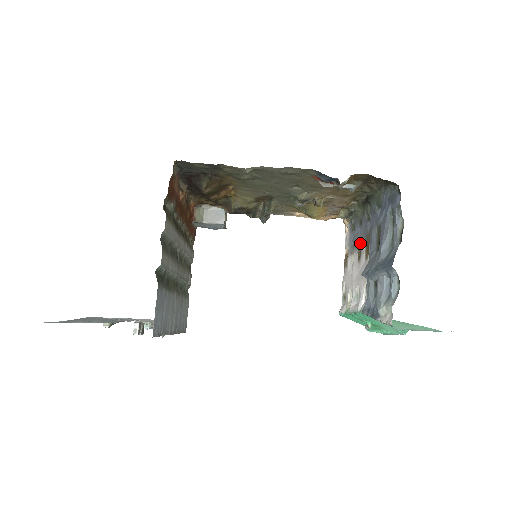
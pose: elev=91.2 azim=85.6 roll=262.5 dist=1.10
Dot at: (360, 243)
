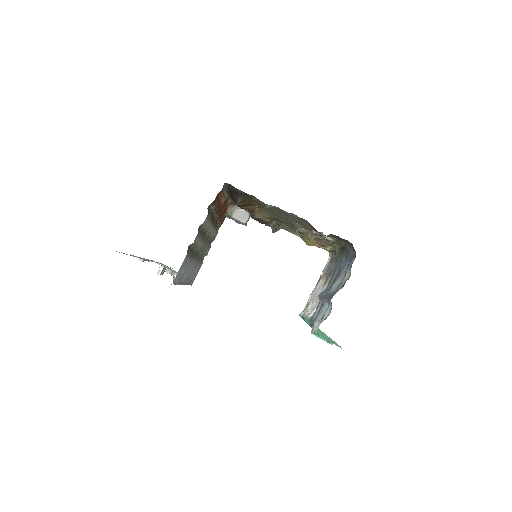
Dot at: (330, 274)
